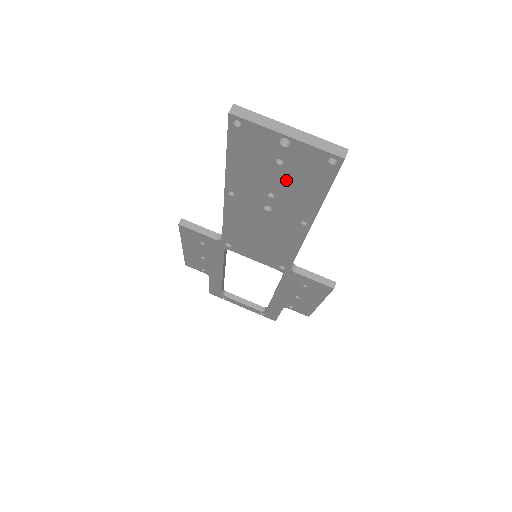
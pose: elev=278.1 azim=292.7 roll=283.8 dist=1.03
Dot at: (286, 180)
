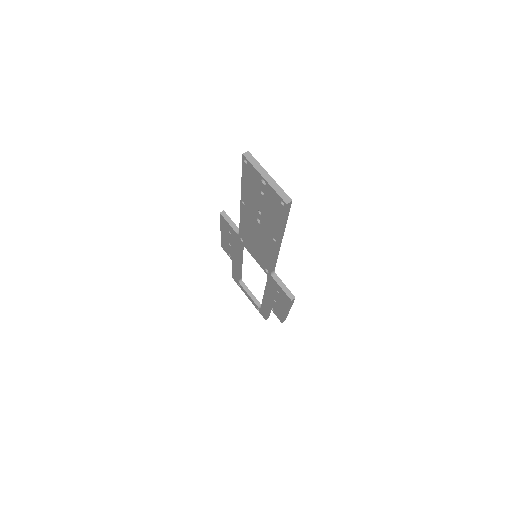
Dot at: (265, 206)
